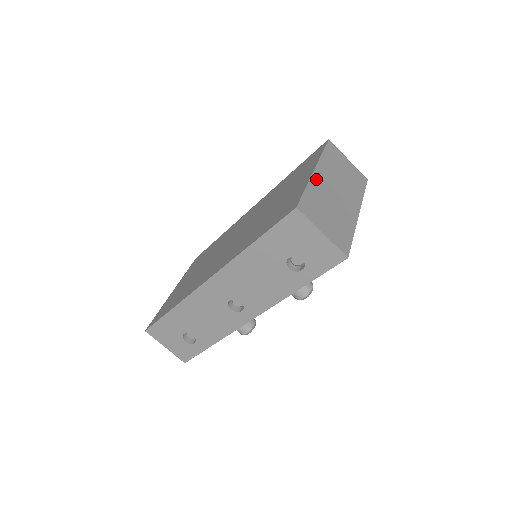
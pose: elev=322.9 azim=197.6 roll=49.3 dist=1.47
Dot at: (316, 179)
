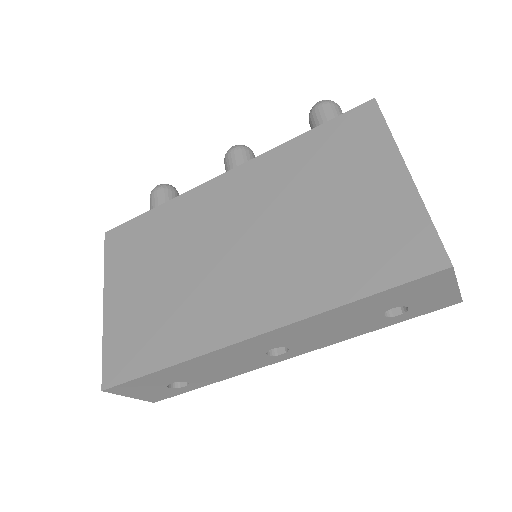
Dot at: (417, 191)
